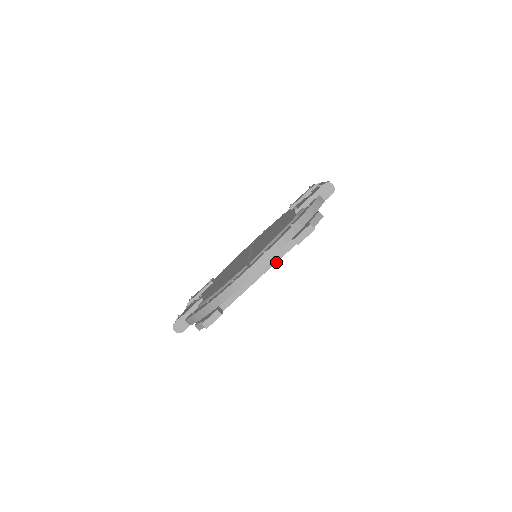
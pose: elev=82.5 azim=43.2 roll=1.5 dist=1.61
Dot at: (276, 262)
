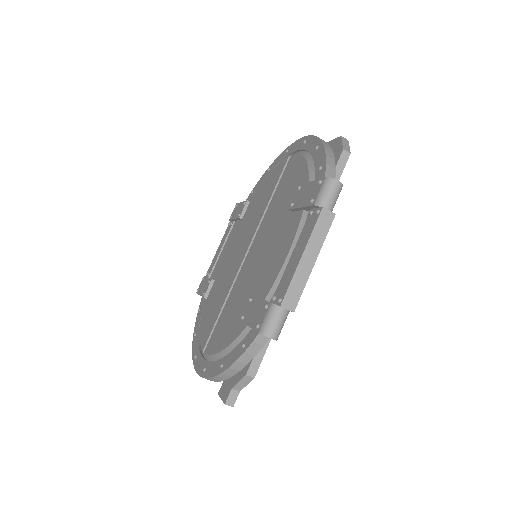
Dot at: occluded
